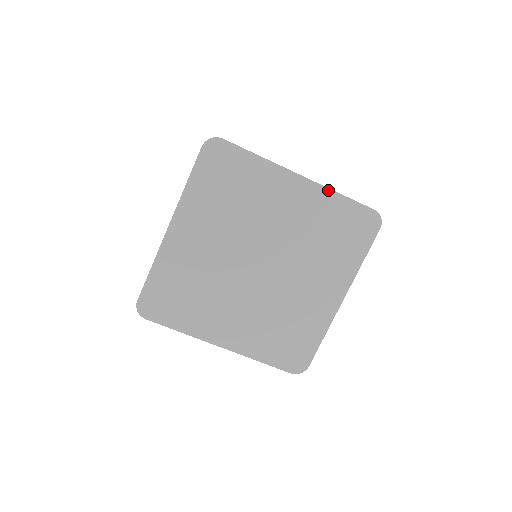
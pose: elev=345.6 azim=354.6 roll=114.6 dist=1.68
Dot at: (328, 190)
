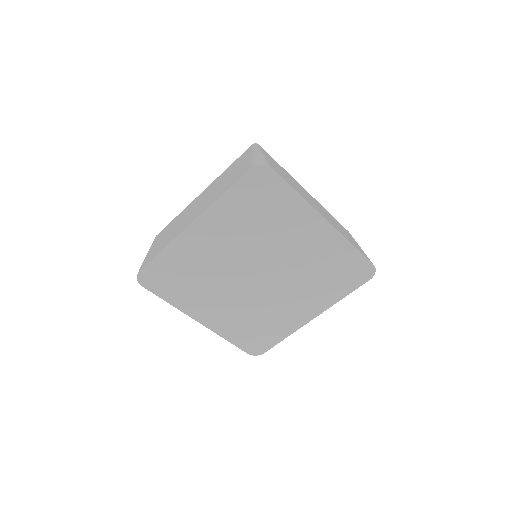
Dot at: (344, 239)
